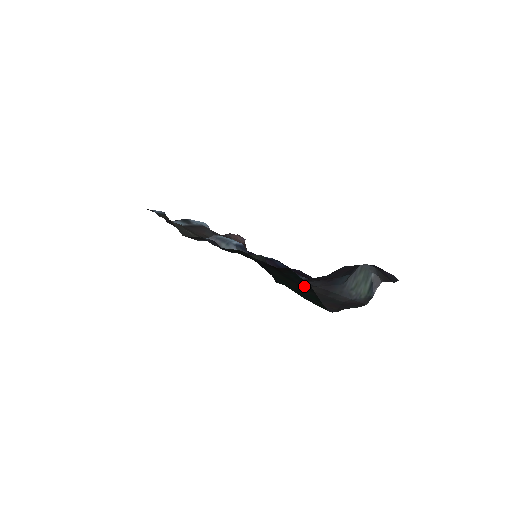
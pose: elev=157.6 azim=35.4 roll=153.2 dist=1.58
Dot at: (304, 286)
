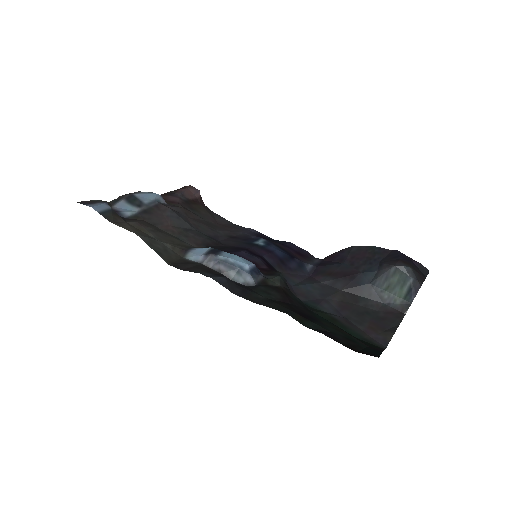
Dot at: occluded
